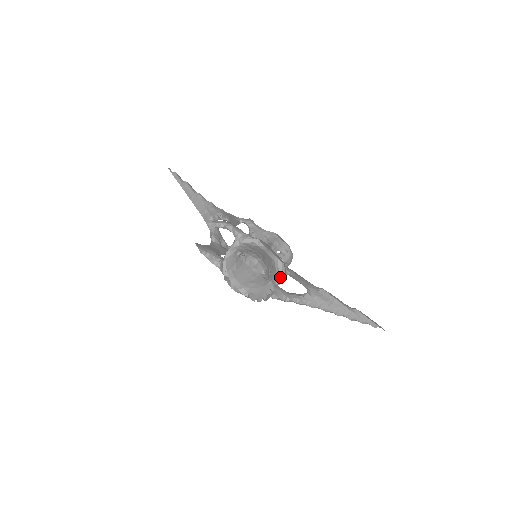
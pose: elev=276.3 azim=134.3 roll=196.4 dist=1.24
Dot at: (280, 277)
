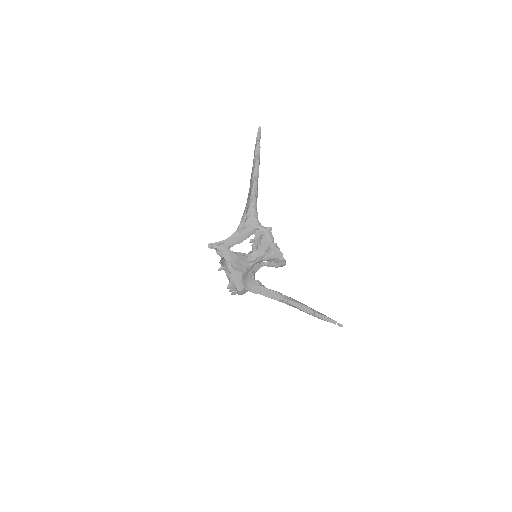
Dot at: (238, 294)
